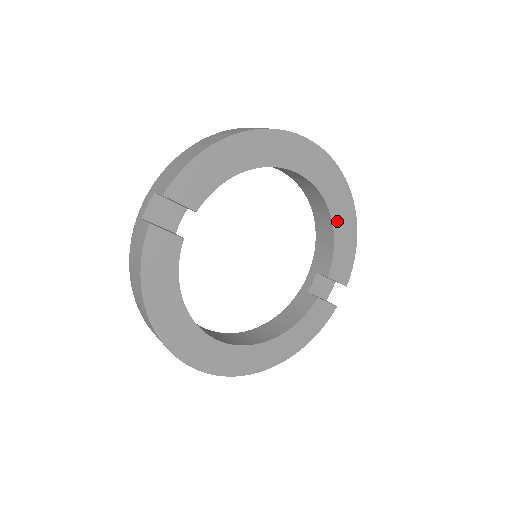
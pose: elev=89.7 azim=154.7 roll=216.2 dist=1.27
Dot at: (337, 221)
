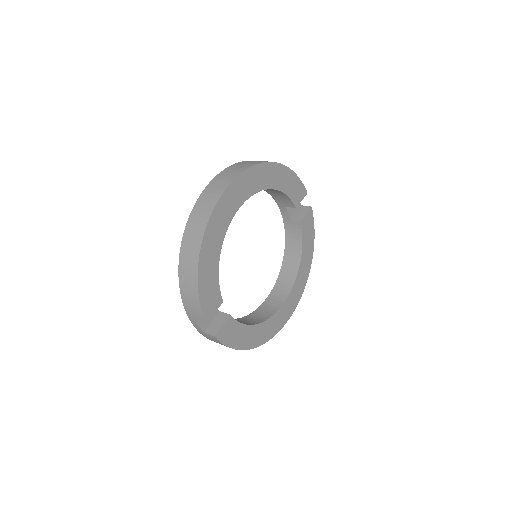
Dot at: (275, 184)
